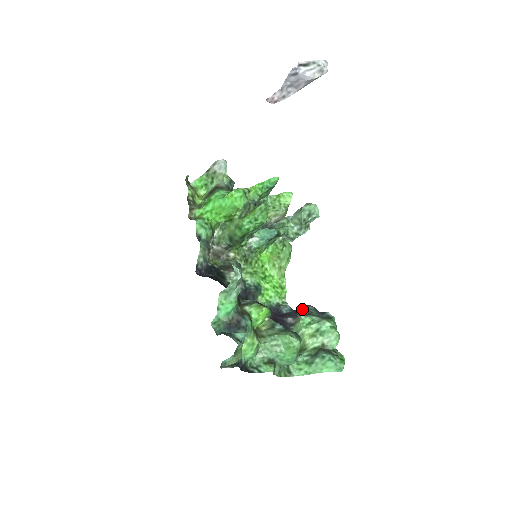
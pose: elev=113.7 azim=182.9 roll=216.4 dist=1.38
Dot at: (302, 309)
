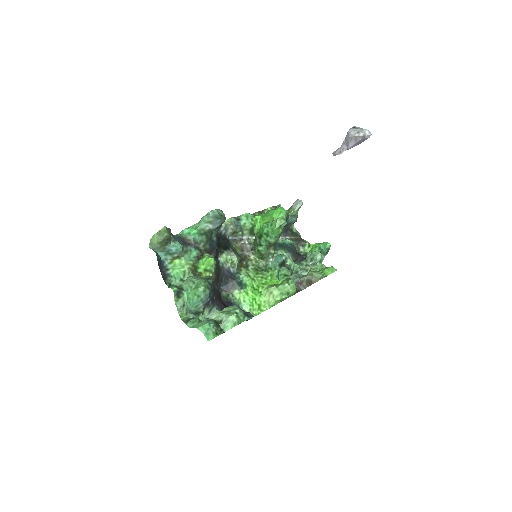
Dot at: occluded
